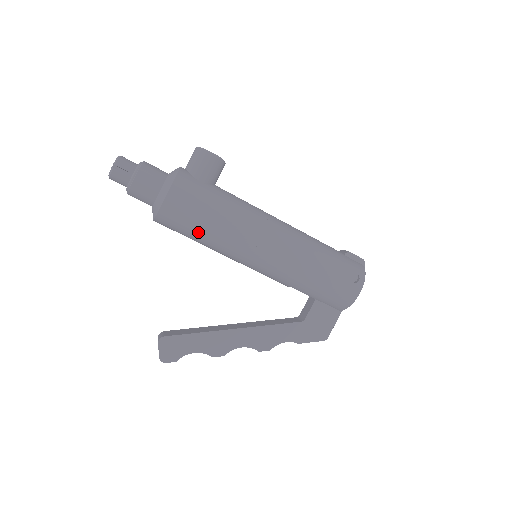
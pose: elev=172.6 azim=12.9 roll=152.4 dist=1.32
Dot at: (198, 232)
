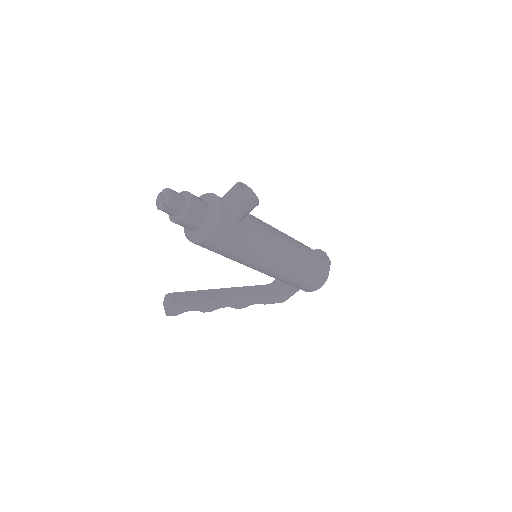
Dot at: (222, 254)
